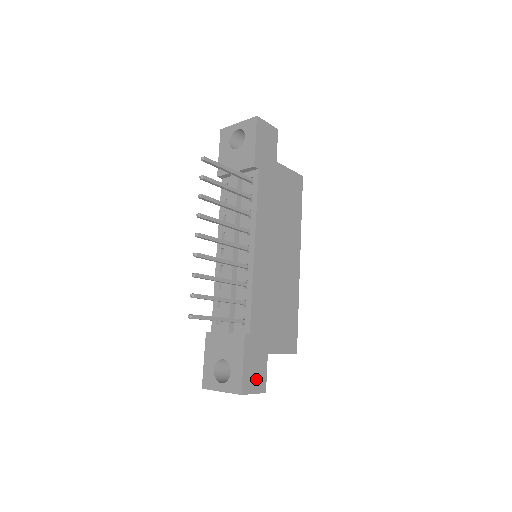
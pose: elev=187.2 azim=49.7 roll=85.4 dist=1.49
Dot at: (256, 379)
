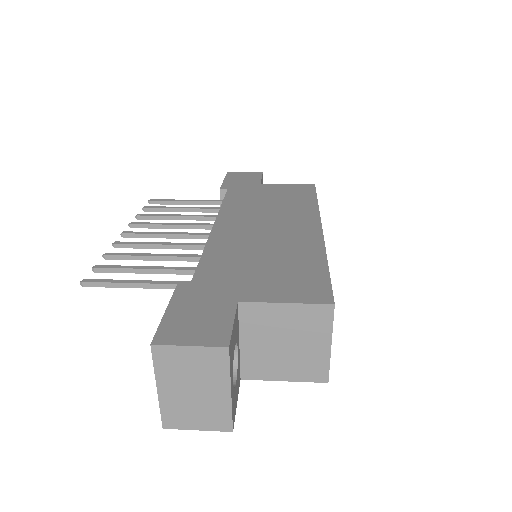
Dot at: (199, 329)
